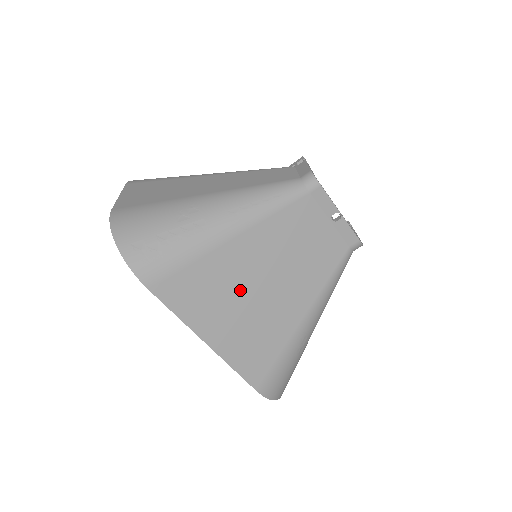
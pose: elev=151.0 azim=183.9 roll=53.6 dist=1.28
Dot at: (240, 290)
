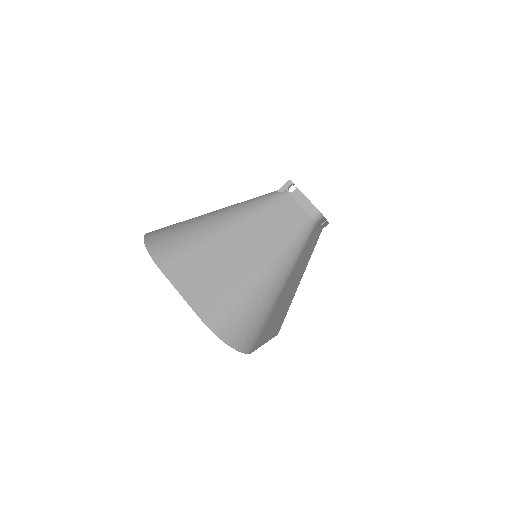
Dot at: (282, 304)
